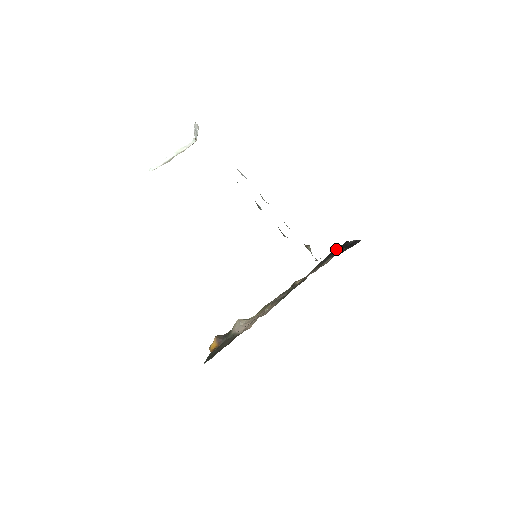
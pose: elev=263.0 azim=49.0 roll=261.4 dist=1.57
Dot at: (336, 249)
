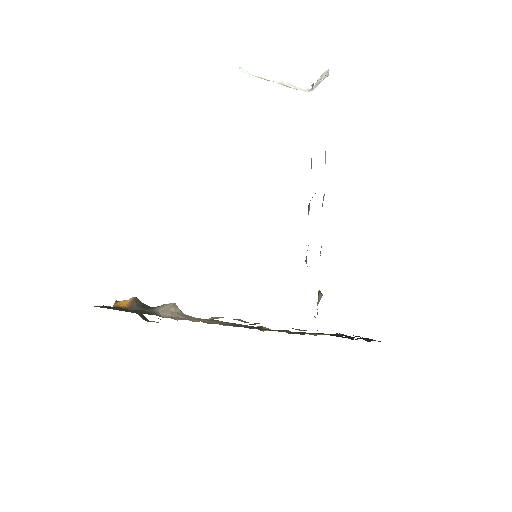
Dot at: occluded
